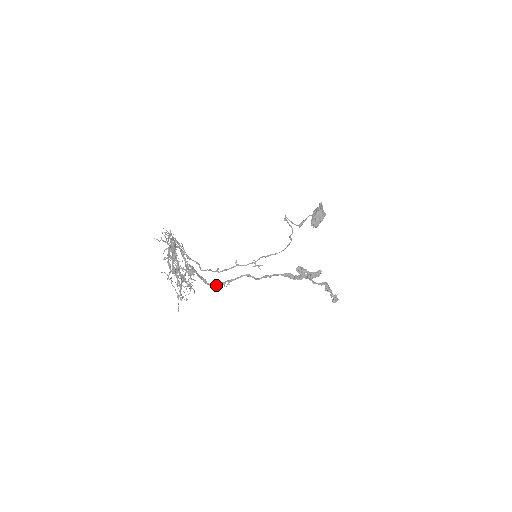
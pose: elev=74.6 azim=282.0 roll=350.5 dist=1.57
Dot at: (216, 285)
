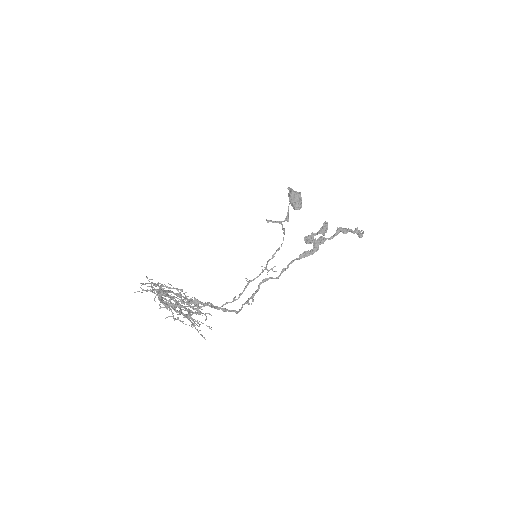
Dot at: occluded
